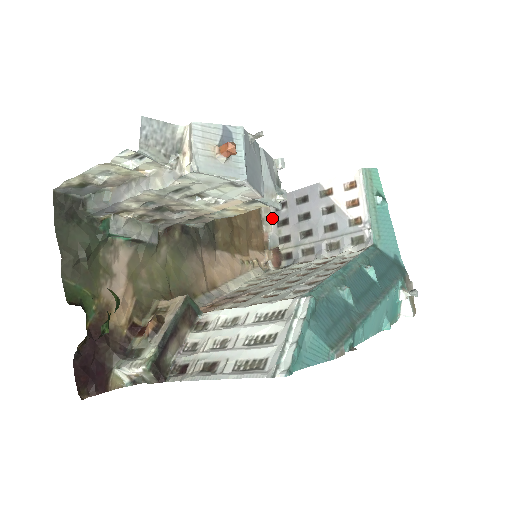
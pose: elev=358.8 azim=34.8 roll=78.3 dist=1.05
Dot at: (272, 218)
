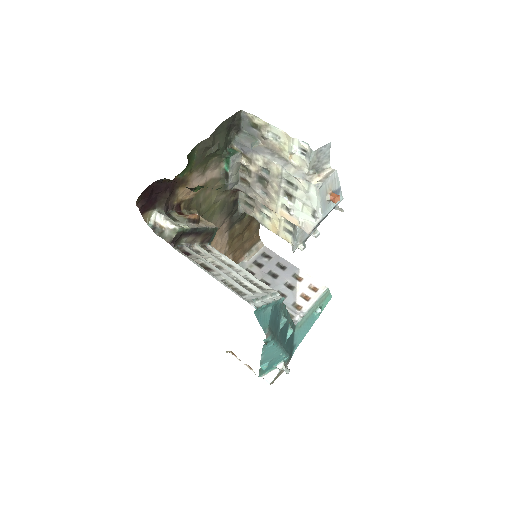
Dot at: (255, 255)
